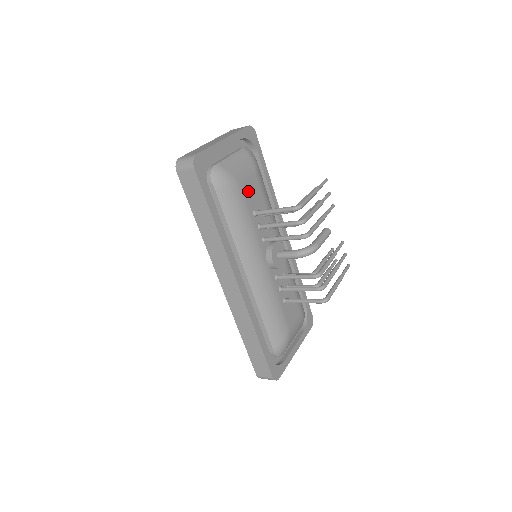
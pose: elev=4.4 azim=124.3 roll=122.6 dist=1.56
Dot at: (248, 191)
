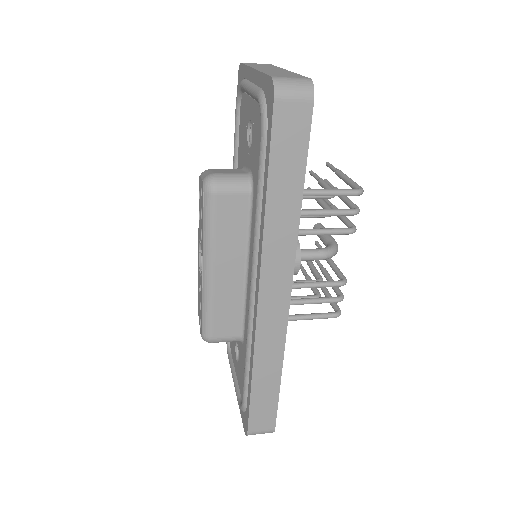
Dot at: occluded
